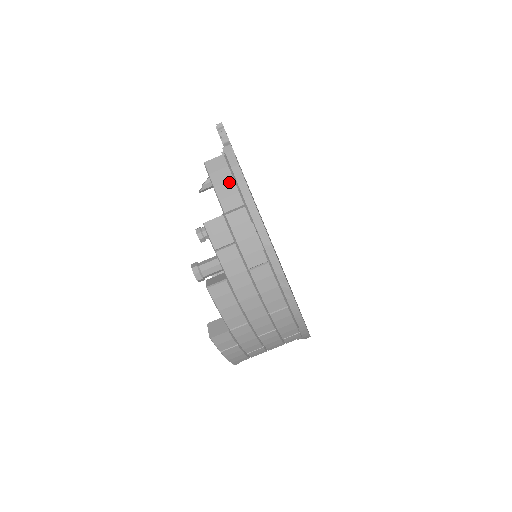
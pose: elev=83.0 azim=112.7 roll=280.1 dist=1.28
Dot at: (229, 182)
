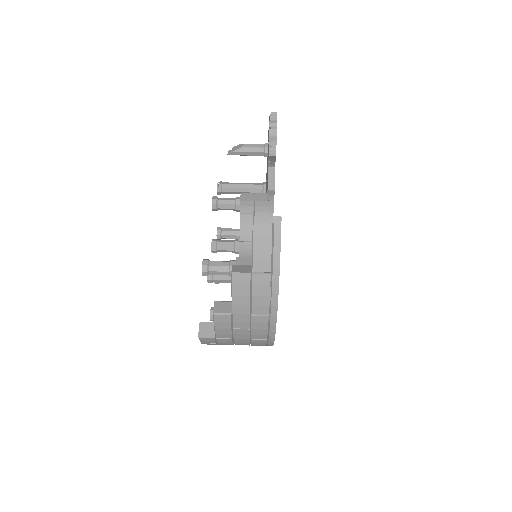
Dot at: (267, 250)
